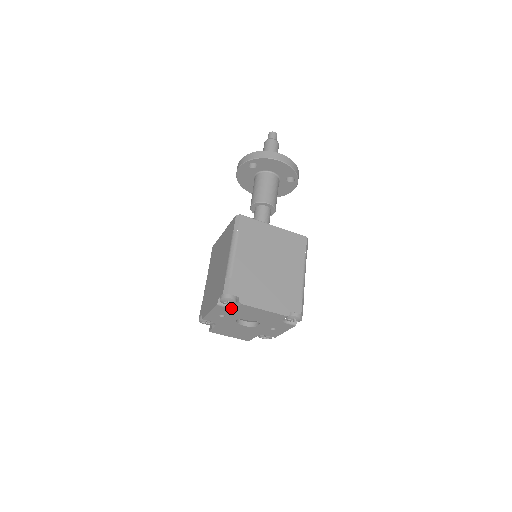
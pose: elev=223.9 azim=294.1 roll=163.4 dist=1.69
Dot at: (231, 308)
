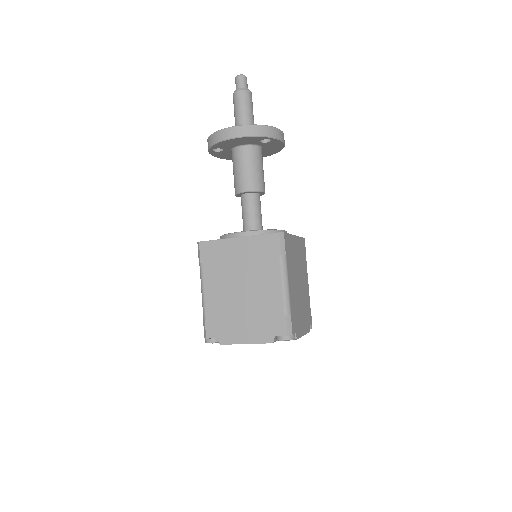
Dot at: occluded
